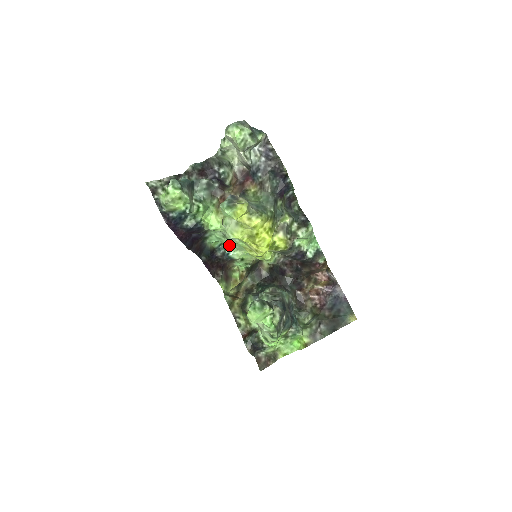
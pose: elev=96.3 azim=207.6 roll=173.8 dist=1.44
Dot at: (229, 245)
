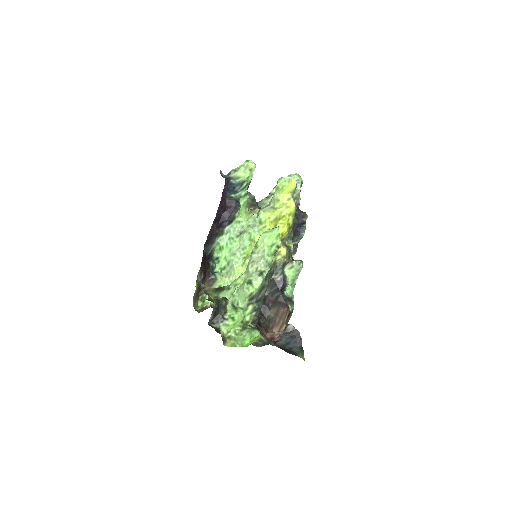
Dot at: (220, 268)
